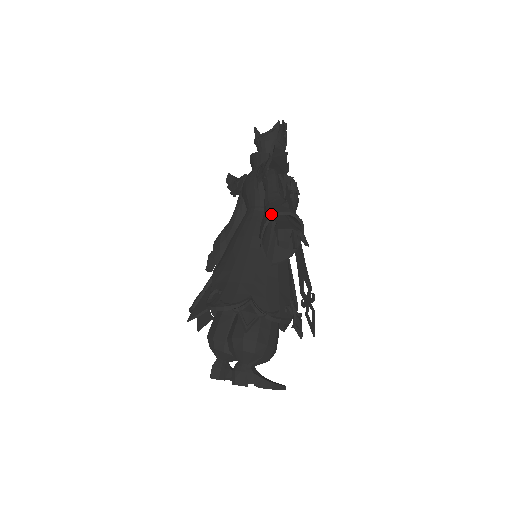
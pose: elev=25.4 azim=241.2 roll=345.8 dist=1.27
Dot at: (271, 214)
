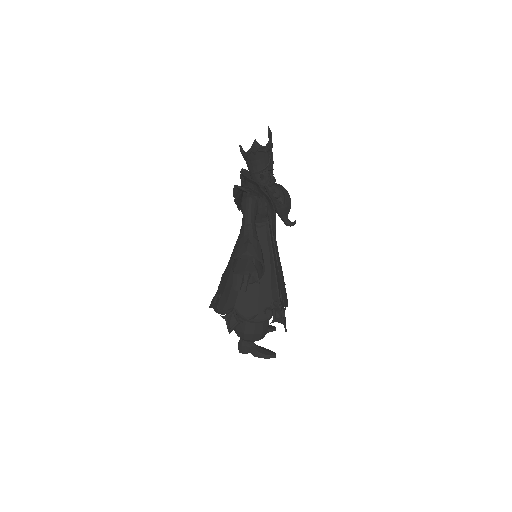
Dot at: (234, 255)
